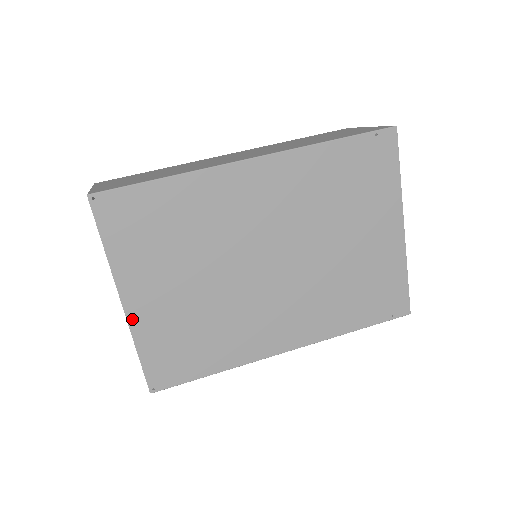
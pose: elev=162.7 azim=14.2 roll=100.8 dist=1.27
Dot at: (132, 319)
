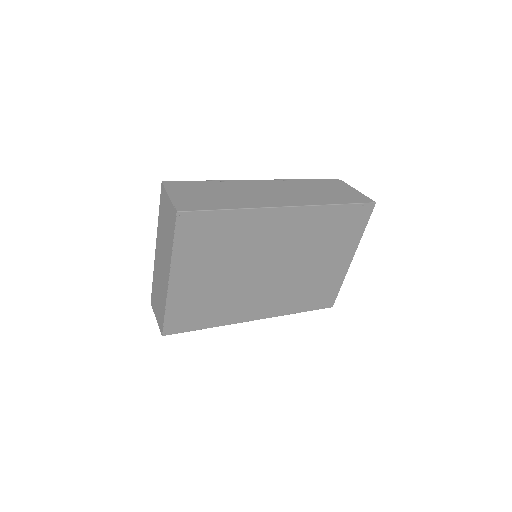
Dot at: (171, 291)
